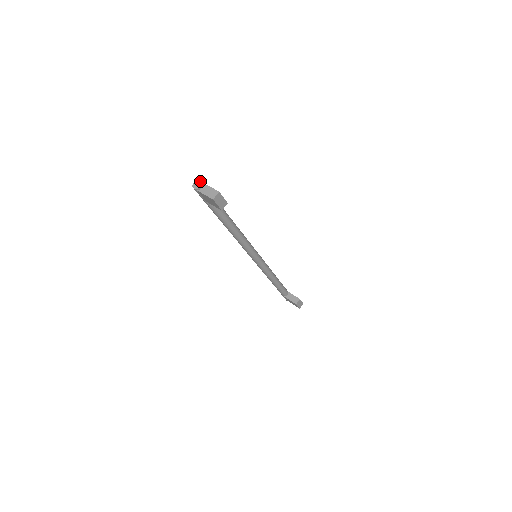
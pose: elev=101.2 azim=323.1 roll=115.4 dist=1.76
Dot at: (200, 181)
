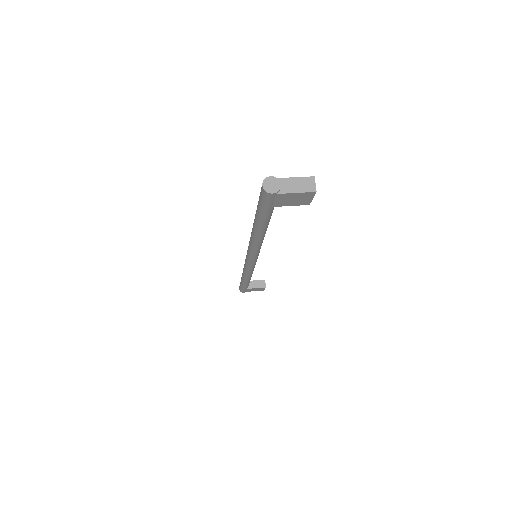
Dot at: (271, 178)
